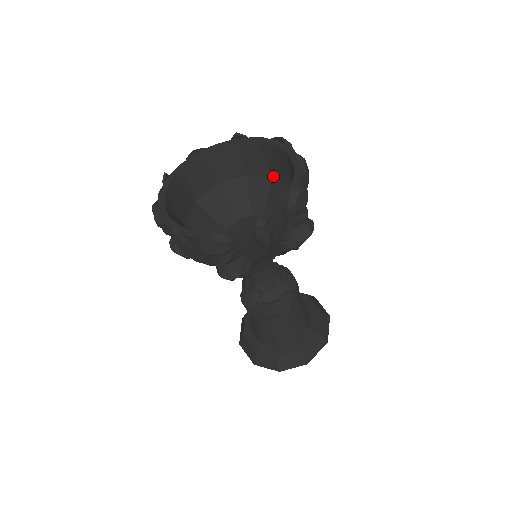
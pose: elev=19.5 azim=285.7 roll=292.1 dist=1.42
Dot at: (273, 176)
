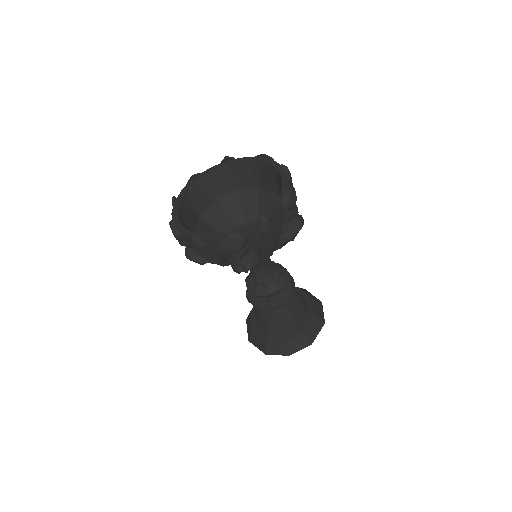
Dot at: (261, 187)
